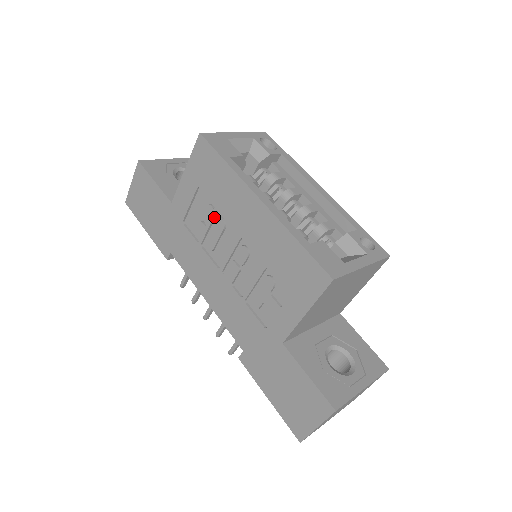
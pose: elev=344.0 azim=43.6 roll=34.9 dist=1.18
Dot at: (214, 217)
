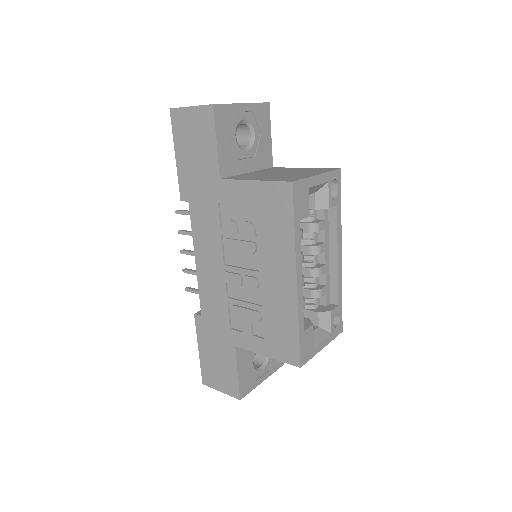
Dot at: (250, 238)
